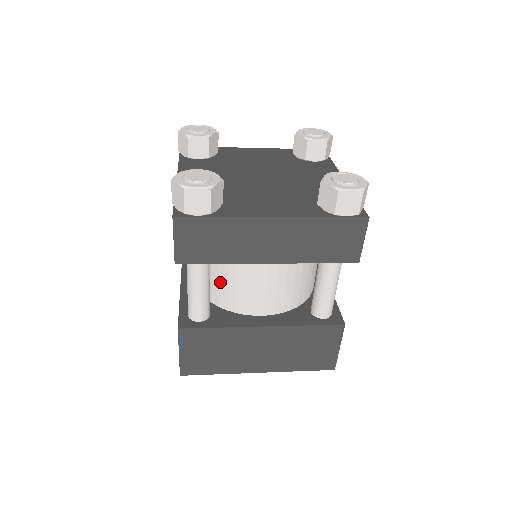
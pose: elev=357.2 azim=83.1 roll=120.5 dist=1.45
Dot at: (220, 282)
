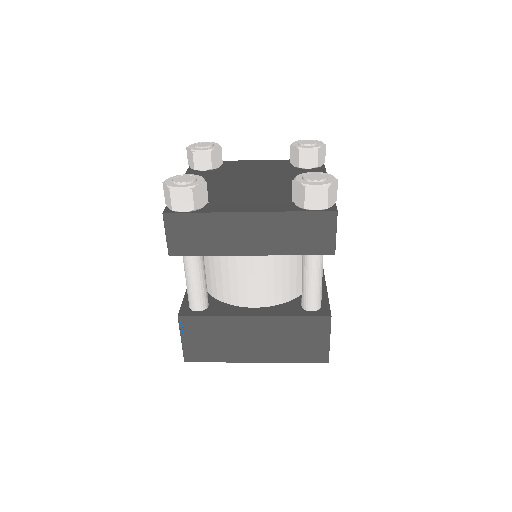
Dot at: (216, 276)
